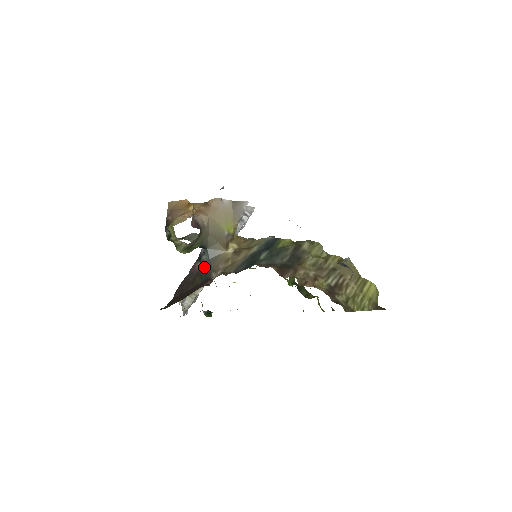
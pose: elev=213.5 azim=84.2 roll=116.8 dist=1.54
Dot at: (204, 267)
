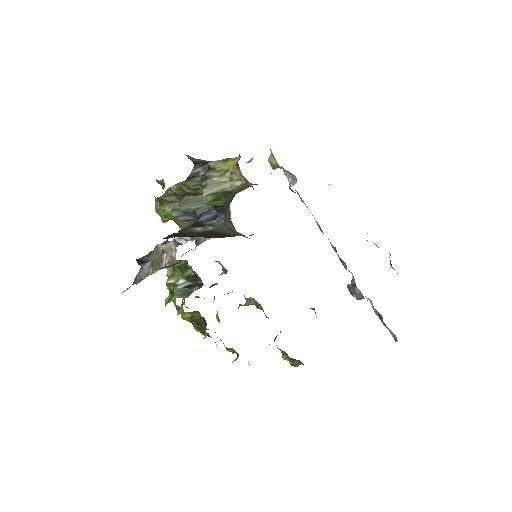
Dot at: (215, 230)
